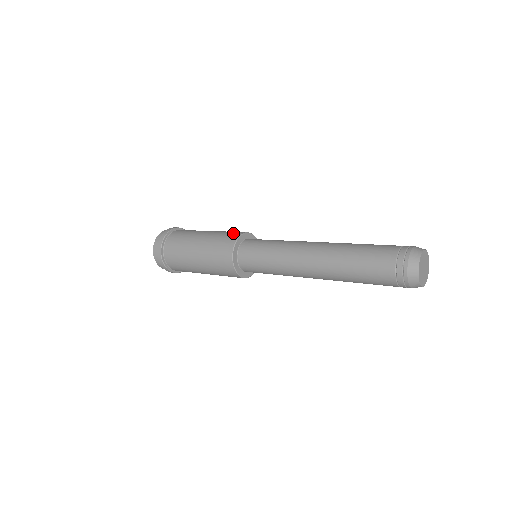
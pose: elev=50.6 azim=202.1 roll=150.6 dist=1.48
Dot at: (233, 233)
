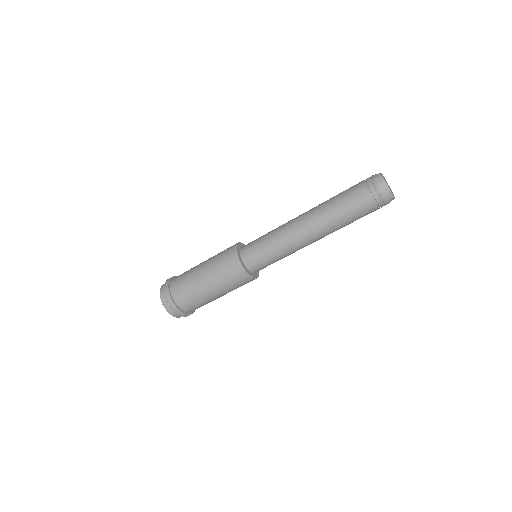
Dot at: occluded
